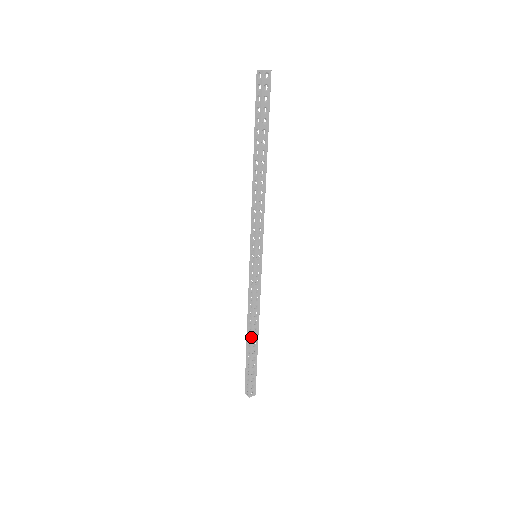
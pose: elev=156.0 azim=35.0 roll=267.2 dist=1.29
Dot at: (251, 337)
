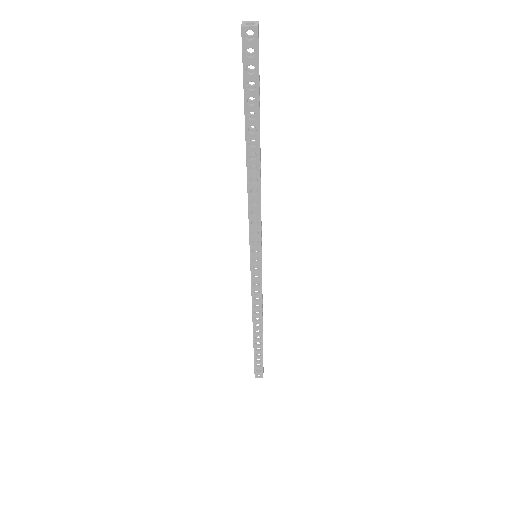
Dot at: (262, 331)
